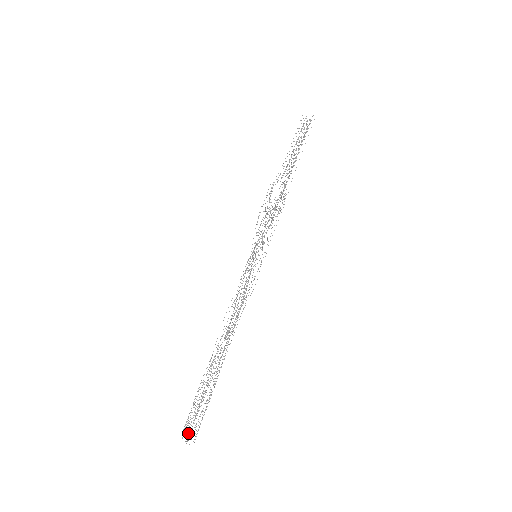
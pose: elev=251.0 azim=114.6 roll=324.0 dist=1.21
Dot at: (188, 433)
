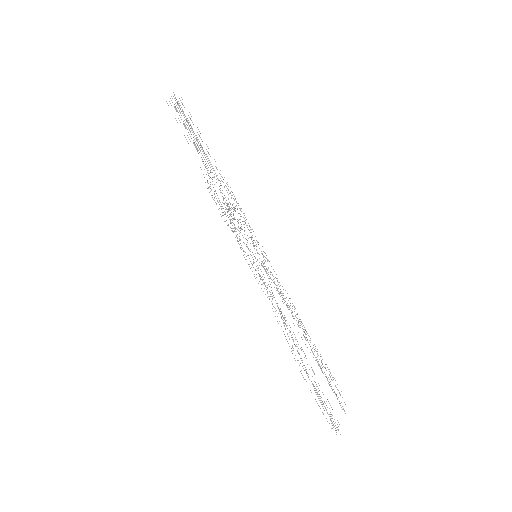
Dot at: occluded
